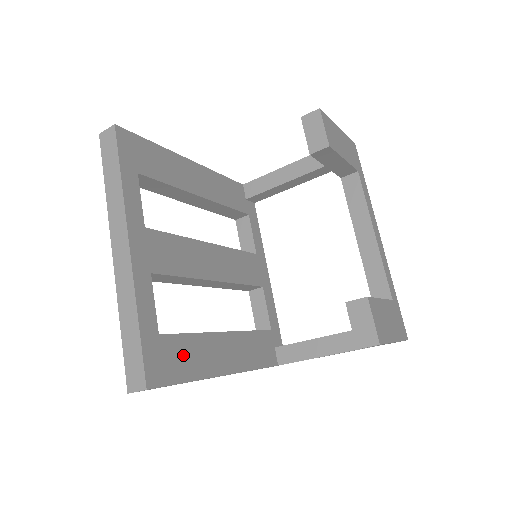
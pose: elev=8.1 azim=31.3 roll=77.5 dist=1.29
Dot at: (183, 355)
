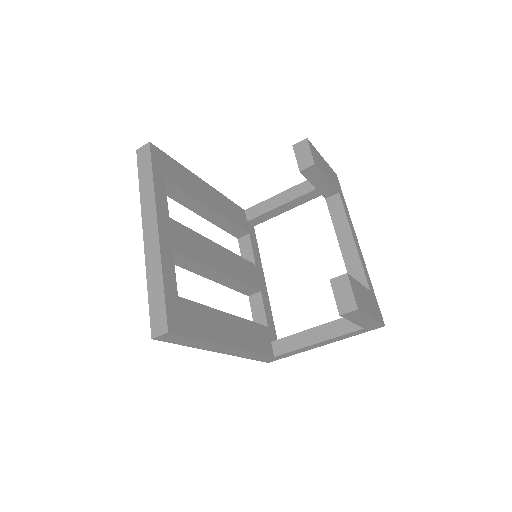
Dot at: (196, 318)
